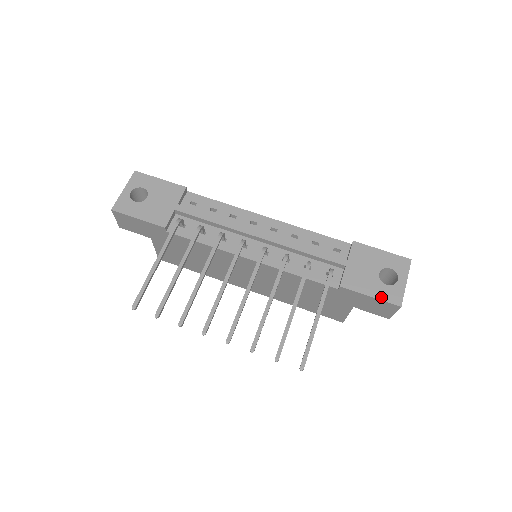
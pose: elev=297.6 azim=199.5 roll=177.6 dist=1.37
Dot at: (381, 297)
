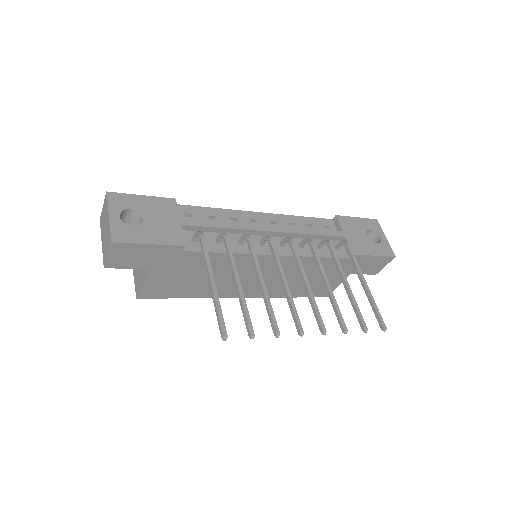
Dot at: (381, 254)
